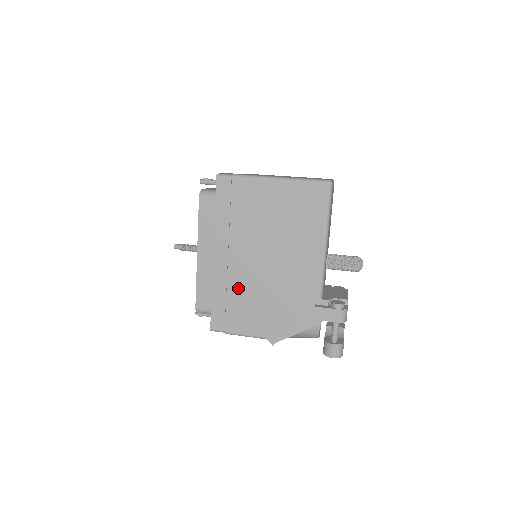
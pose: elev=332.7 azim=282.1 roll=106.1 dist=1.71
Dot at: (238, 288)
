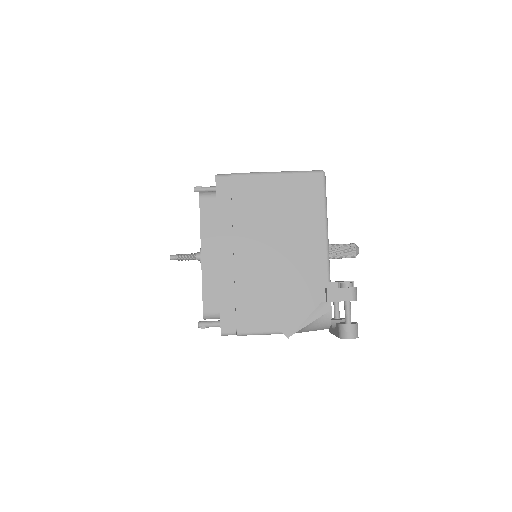
Dot at: (247, 283)
